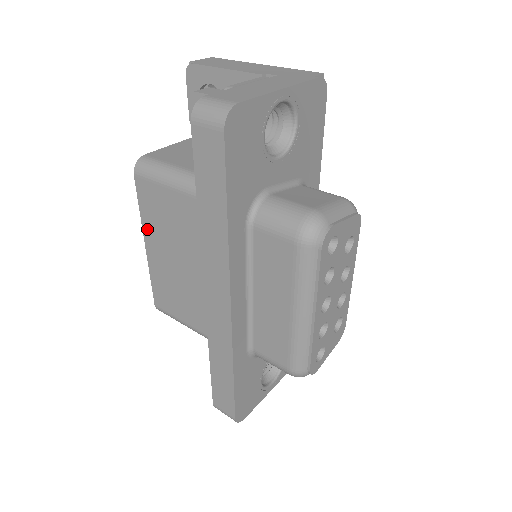
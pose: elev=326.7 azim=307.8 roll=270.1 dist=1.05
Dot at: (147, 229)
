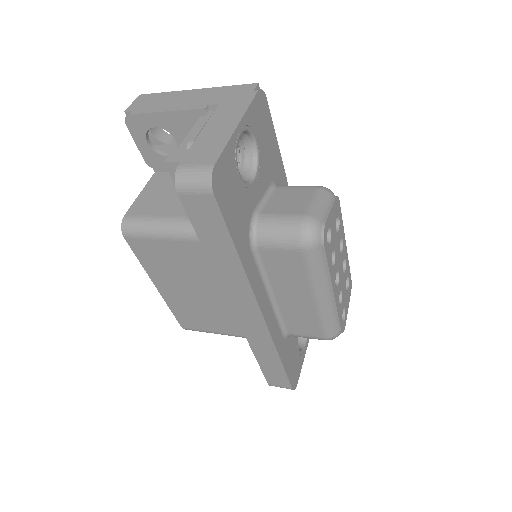
Dot at: (153, 275)
